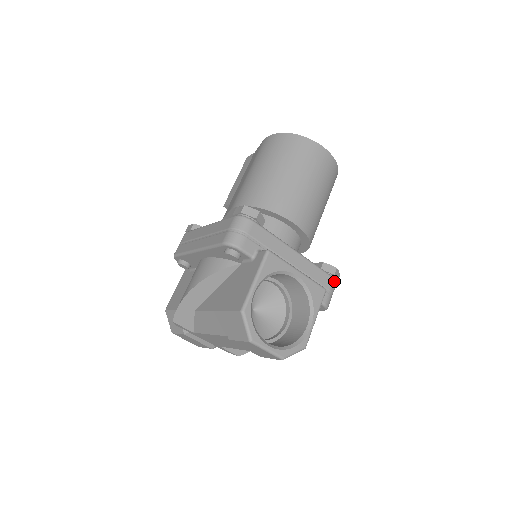
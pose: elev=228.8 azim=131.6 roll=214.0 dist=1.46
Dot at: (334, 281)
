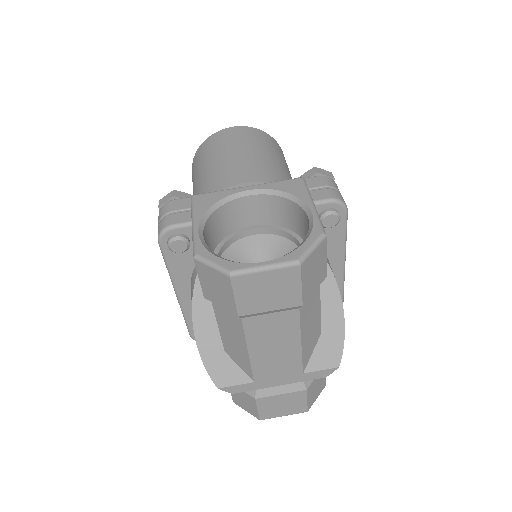
Dot at: (323, 177)
